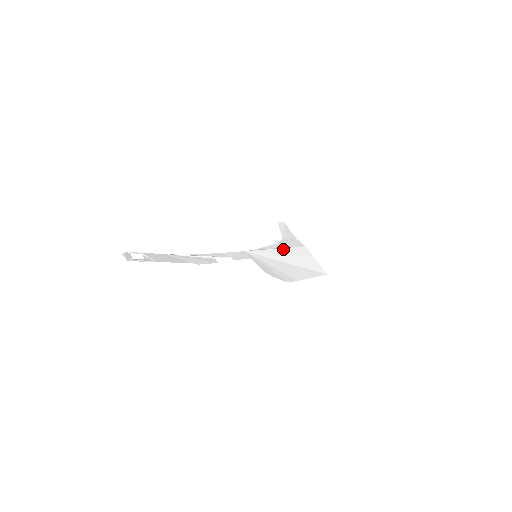
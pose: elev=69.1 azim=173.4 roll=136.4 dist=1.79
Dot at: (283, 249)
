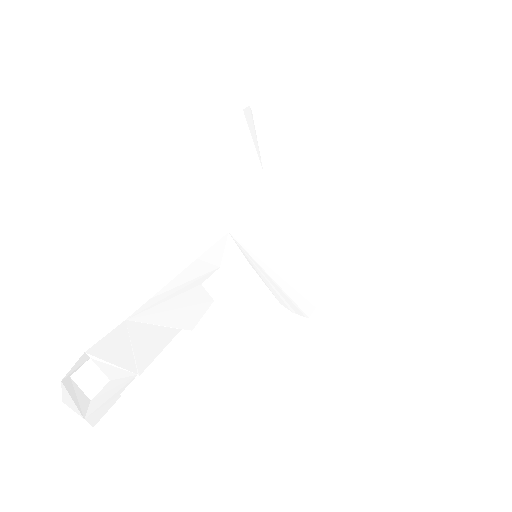
Dot at: (282, 222)
